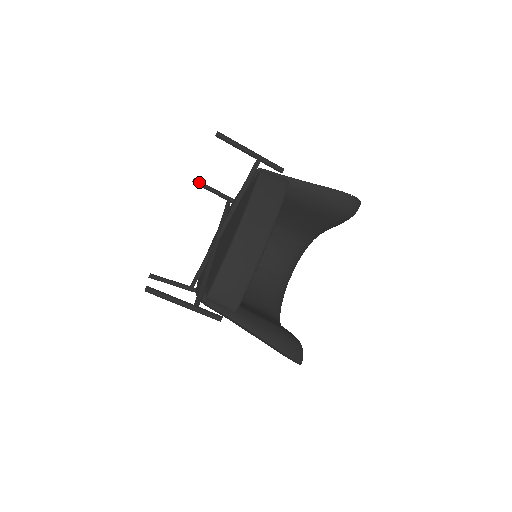
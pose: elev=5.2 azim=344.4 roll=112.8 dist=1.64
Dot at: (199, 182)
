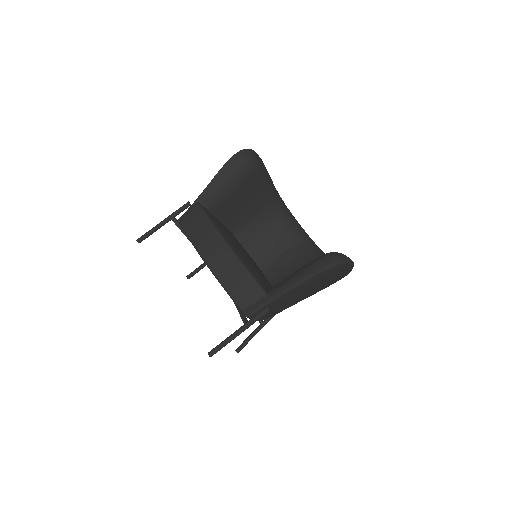
Dot at: (191, 274)
